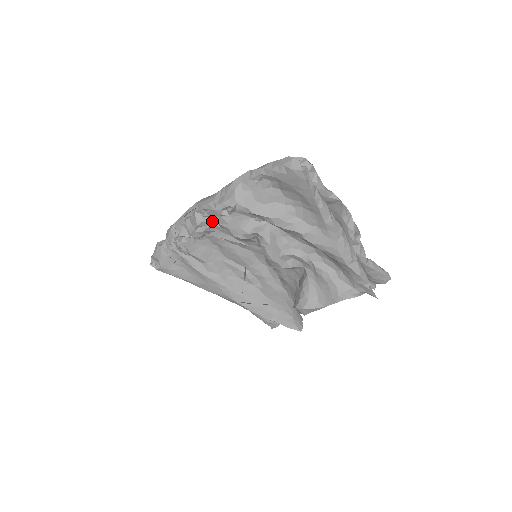
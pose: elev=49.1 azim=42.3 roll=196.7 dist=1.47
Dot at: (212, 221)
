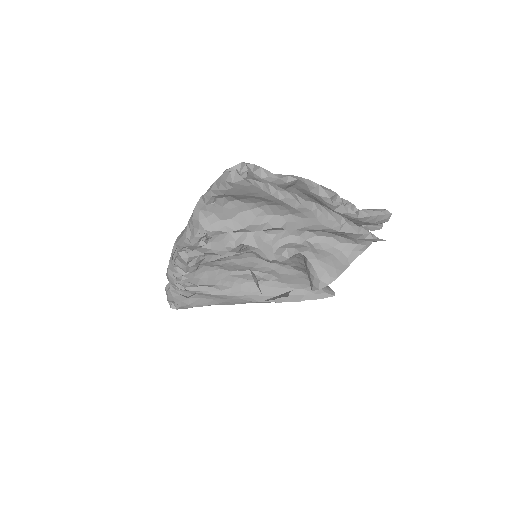
Dot at: (197, 253)
